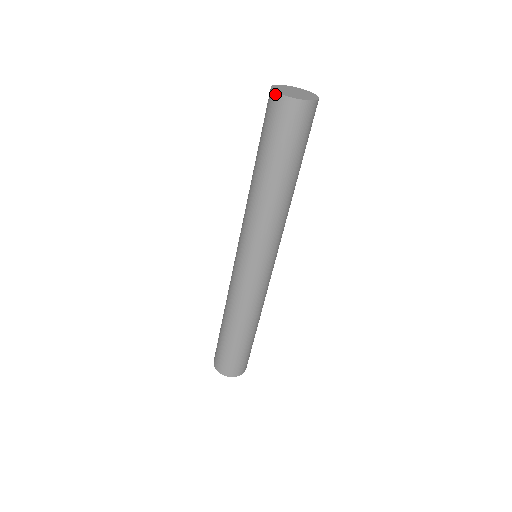
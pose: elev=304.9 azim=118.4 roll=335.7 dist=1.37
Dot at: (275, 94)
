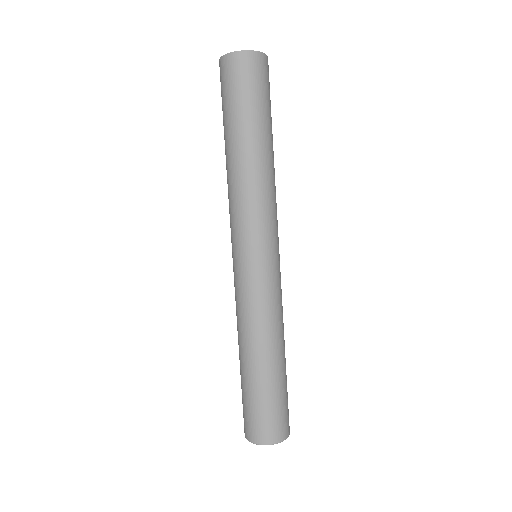
Dot at: (238, 53)
